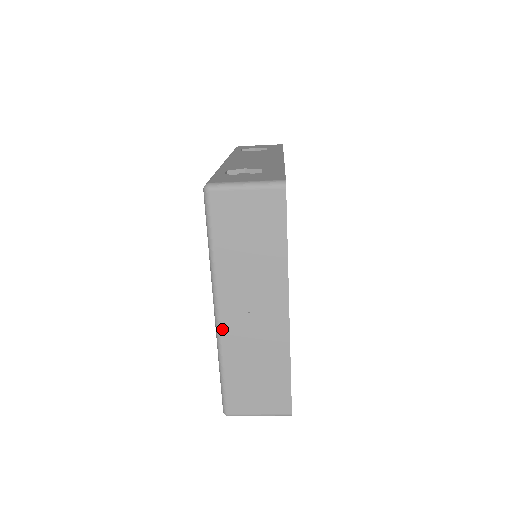
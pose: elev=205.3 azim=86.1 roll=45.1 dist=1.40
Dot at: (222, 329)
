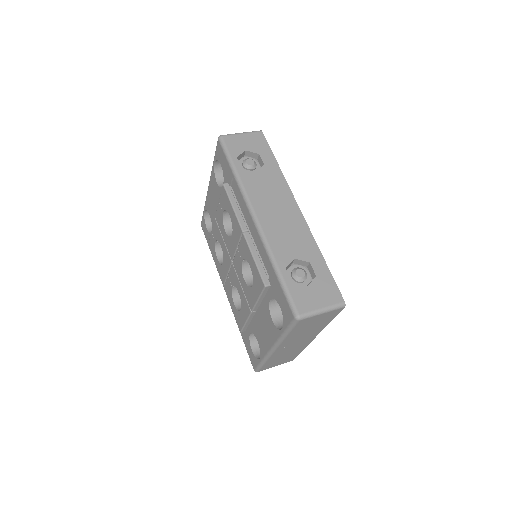
Dot at: (274, 353)
